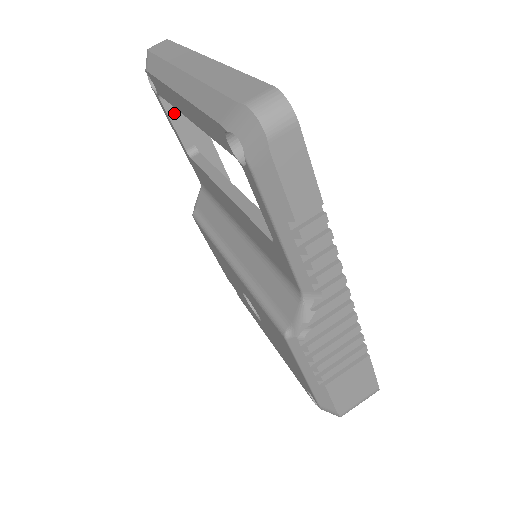
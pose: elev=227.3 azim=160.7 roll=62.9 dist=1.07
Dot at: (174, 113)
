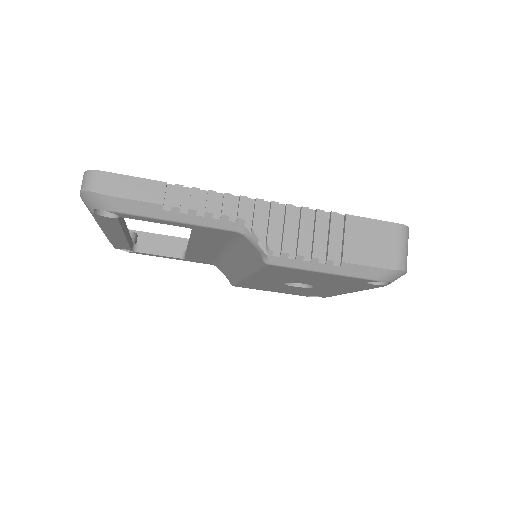
Dot at: (152, 250)
